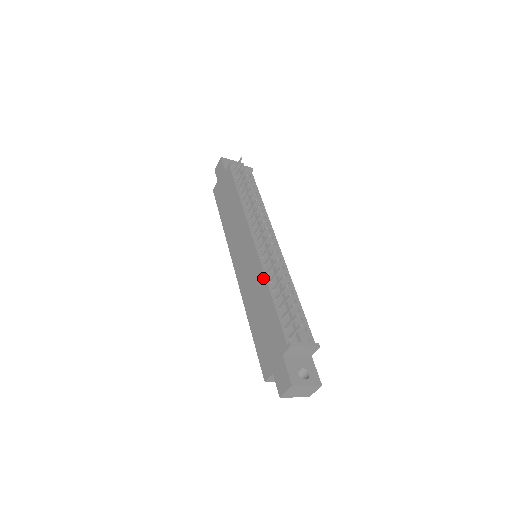
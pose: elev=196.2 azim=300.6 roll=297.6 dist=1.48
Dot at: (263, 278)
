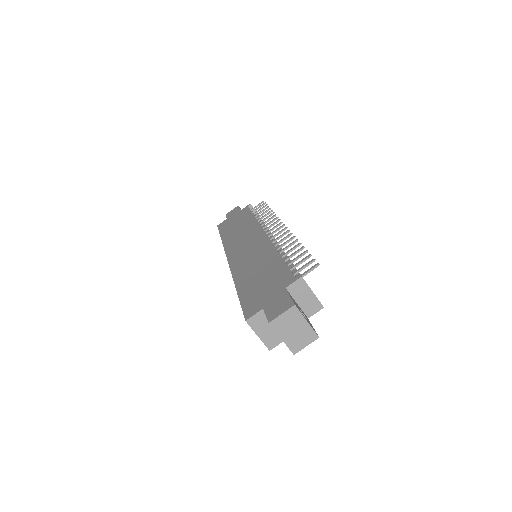
Dot at: (272, 248)
